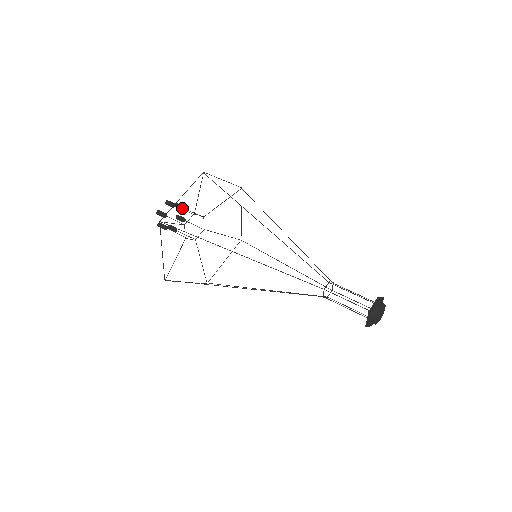
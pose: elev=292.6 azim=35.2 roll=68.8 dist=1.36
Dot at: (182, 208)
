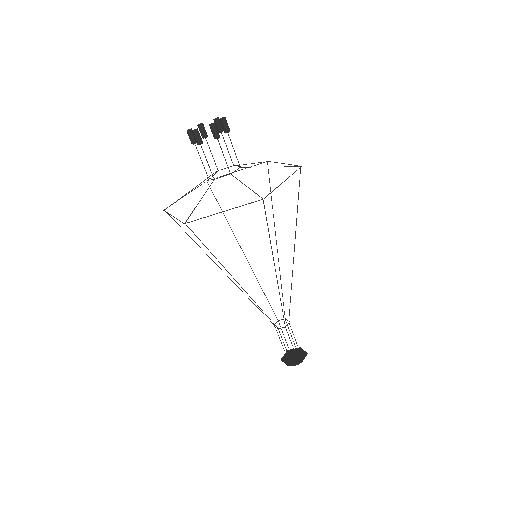
Dot at: occluded
